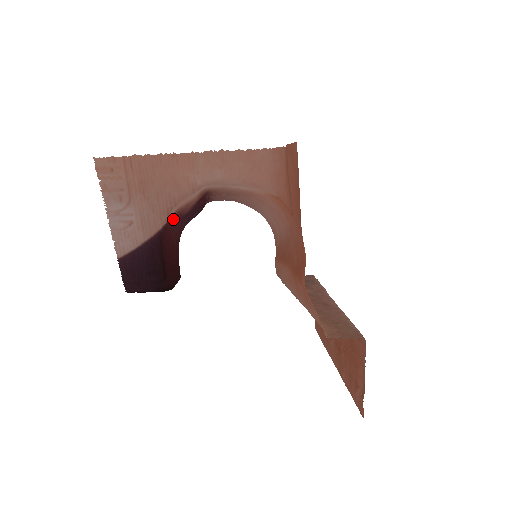
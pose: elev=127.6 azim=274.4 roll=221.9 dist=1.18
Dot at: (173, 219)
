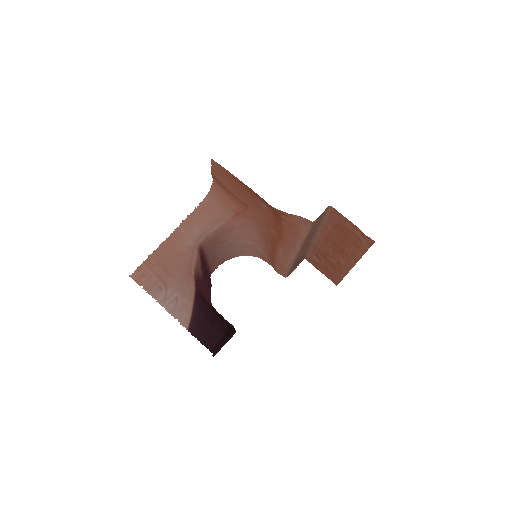
Dot at: (197, 280)
